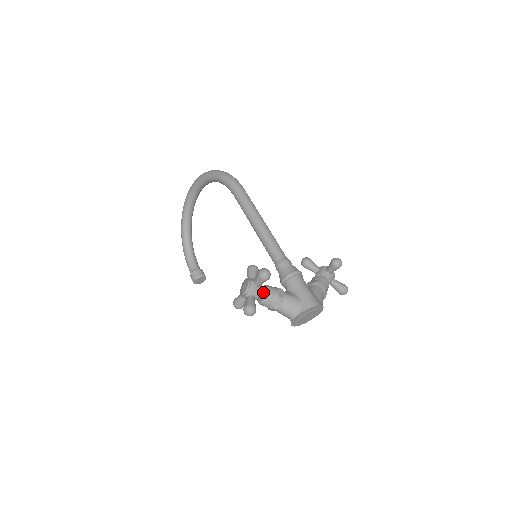
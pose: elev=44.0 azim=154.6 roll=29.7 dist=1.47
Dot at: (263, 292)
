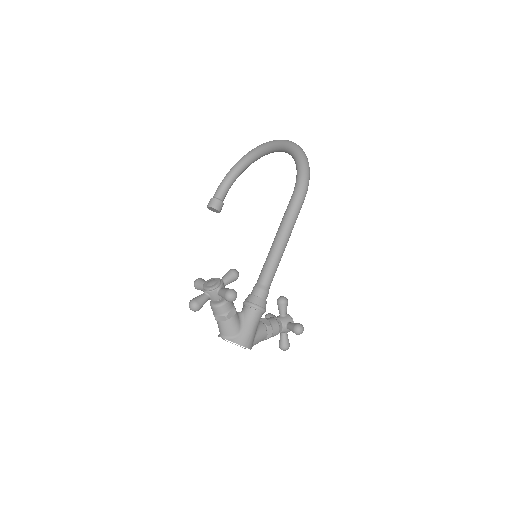
Dot at: (220, 300)
